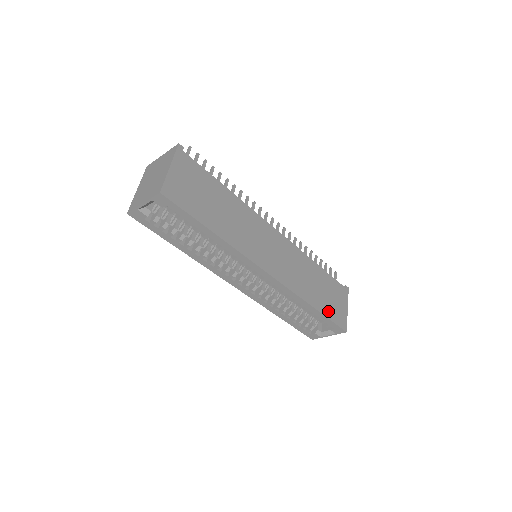
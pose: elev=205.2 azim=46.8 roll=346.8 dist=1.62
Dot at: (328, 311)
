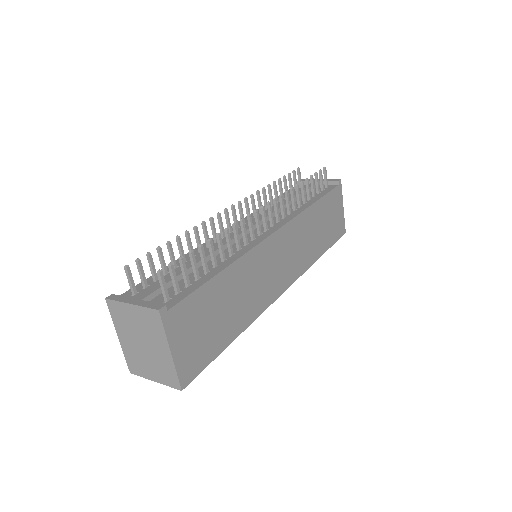
Dot at: (331, 238)
